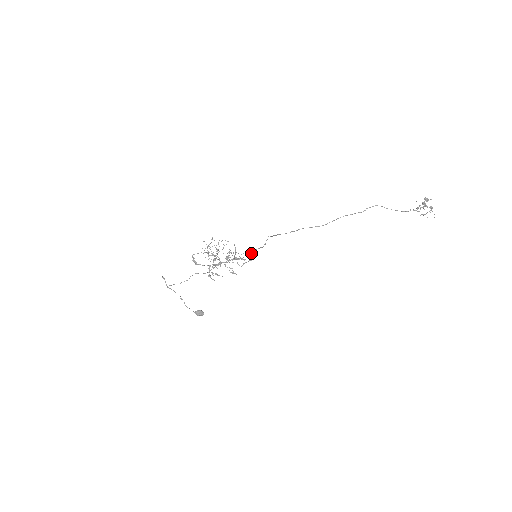
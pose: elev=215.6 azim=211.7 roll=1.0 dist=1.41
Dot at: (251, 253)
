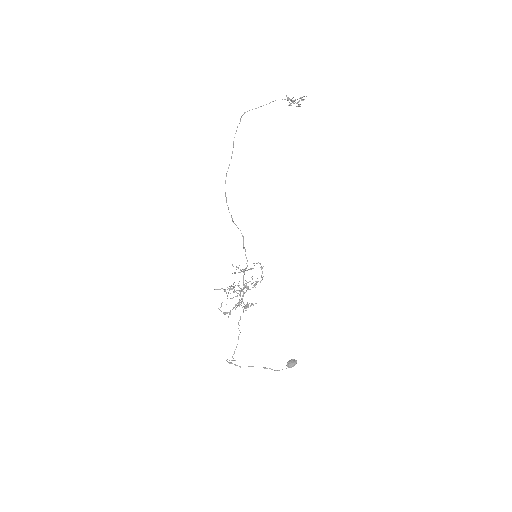
Dot at: occluded
